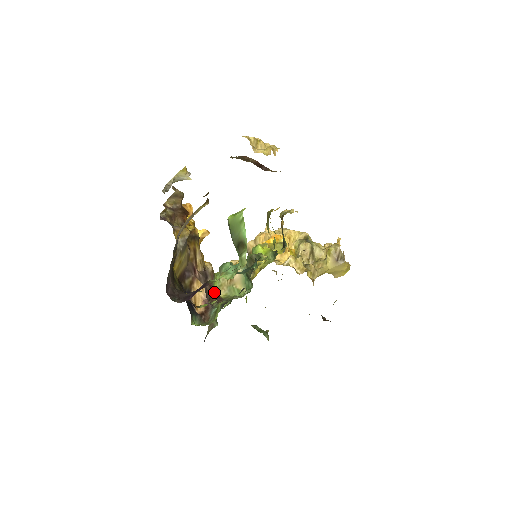
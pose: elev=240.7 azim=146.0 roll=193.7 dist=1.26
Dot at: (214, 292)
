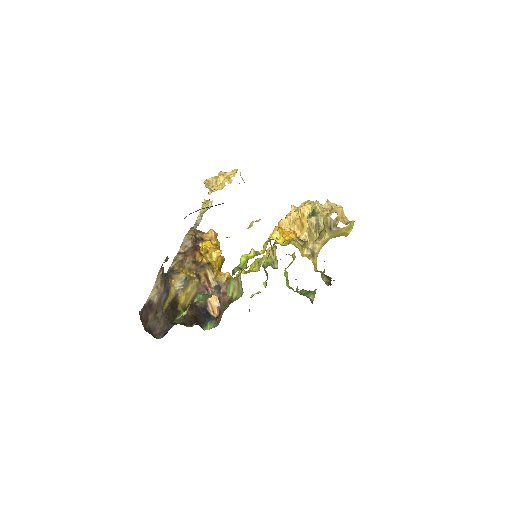
Dot at: (228, 296)
